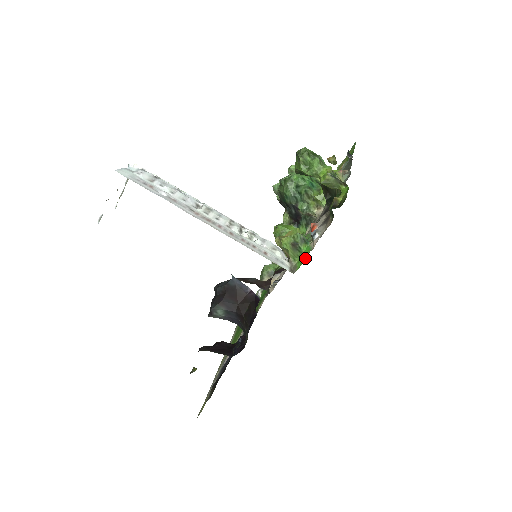
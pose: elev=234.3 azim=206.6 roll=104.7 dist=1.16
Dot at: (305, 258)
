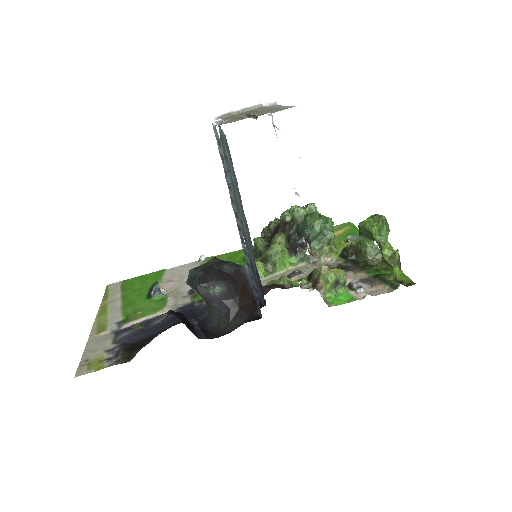
Dot at: (346, 301)
